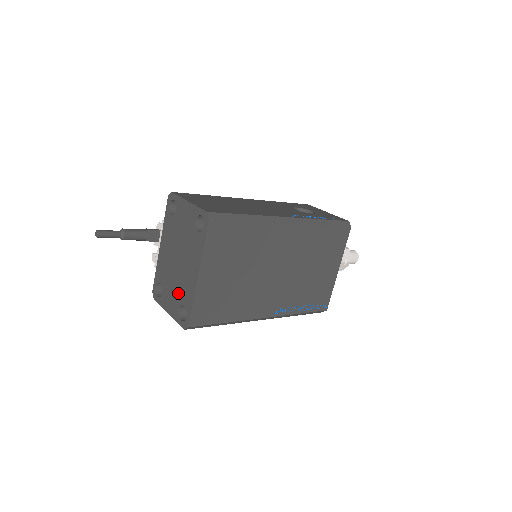
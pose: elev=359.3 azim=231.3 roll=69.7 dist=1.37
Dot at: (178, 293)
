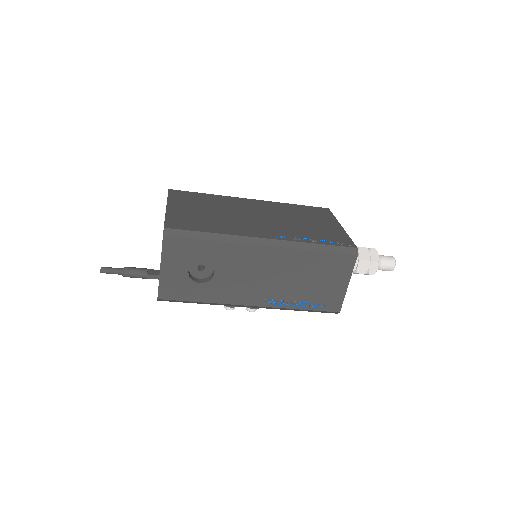
Dot at: occluded
